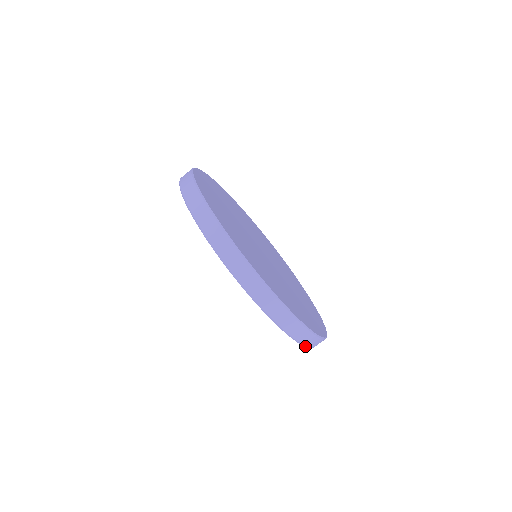
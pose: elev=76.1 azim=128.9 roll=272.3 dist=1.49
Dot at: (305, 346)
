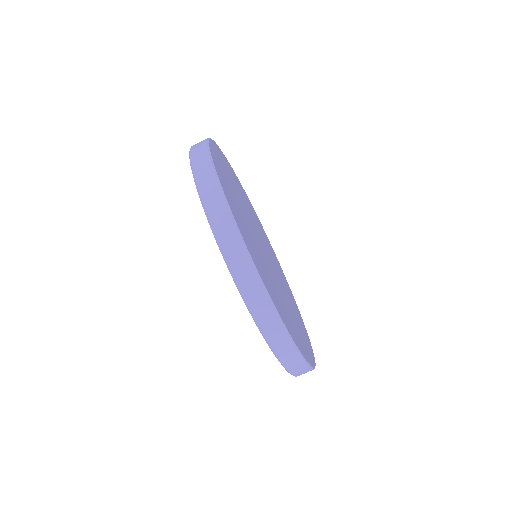
Dot at: (268, 343)
